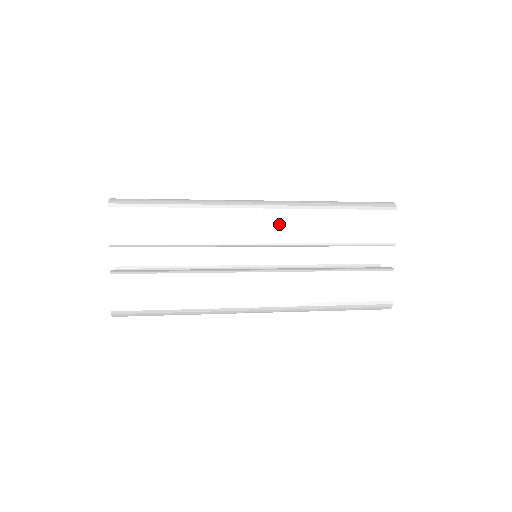
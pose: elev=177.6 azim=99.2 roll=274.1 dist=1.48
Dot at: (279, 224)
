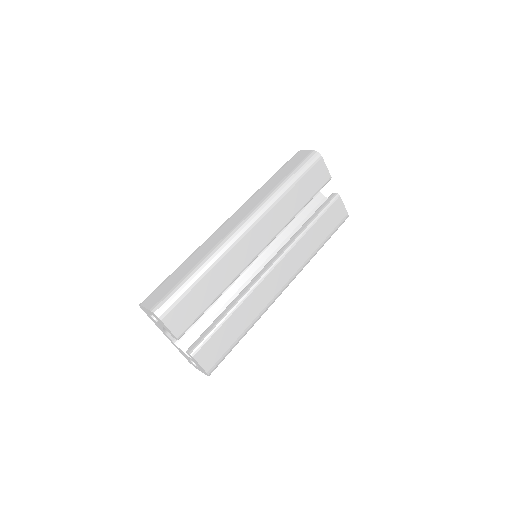
Dot at: (265, 227)
